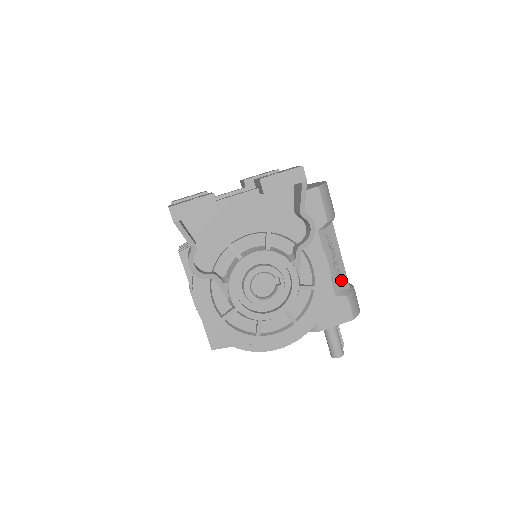
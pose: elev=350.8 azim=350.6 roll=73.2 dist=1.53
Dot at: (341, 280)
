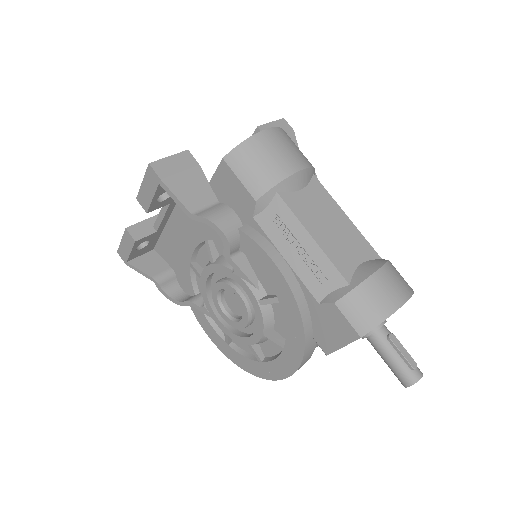
Dot at: (324, 276)
